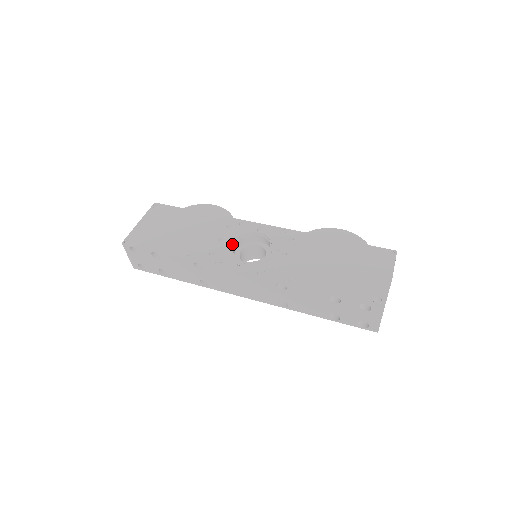
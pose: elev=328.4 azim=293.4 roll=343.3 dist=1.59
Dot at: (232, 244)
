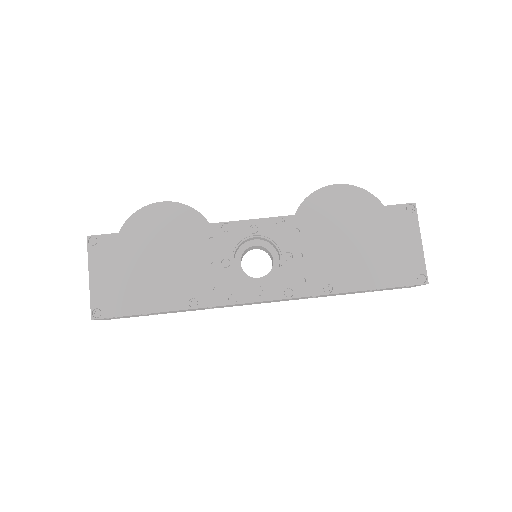
Dot at: (232, 265)
